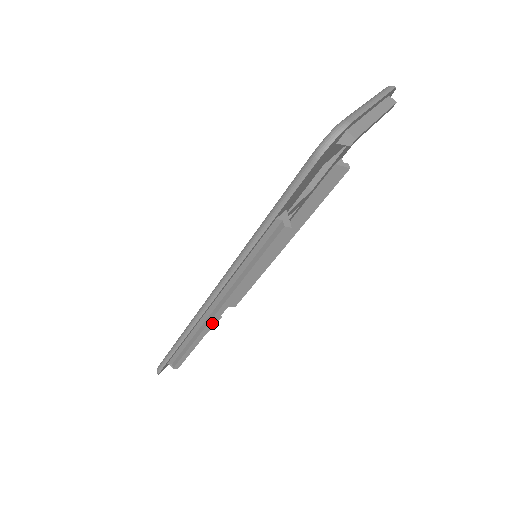
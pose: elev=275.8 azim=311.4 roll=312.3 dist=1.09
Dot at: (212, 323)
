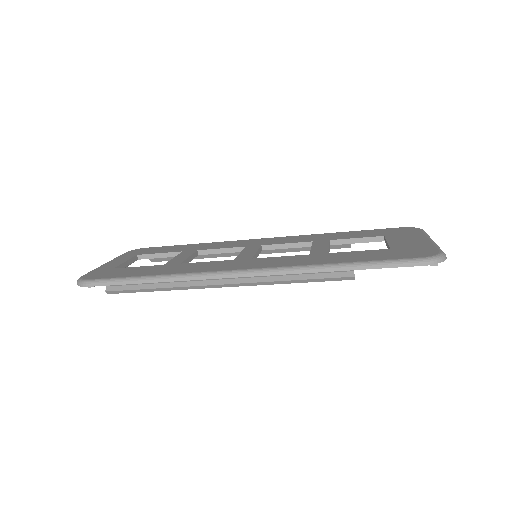
Dot at: (204, 287)
